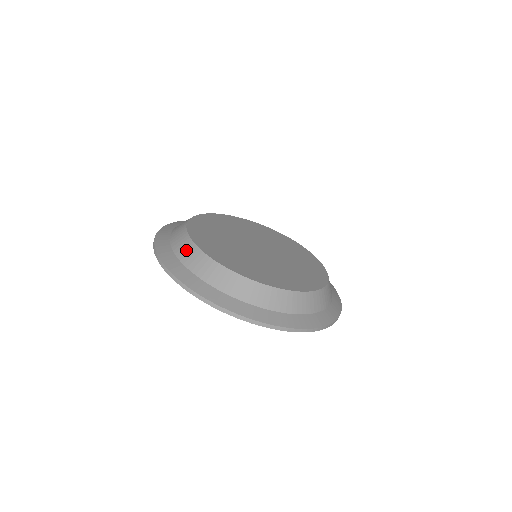
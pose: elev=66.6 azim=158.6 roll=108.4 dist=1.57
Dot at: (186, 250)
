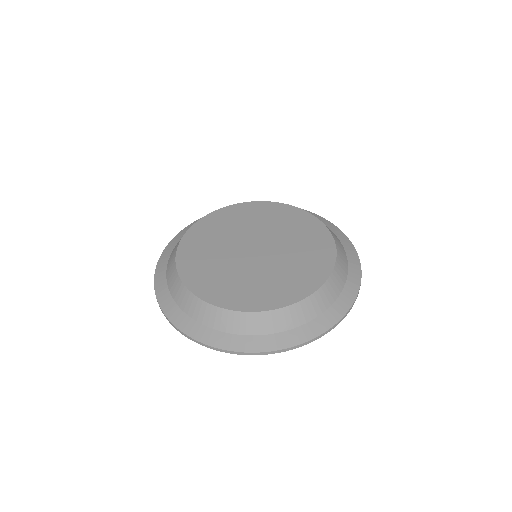
Dot at: (176, 287)
